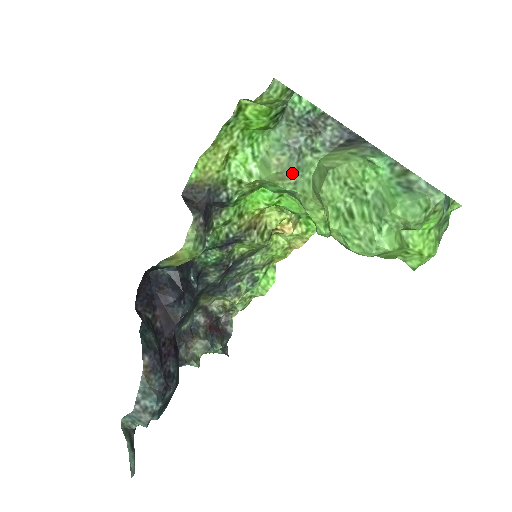
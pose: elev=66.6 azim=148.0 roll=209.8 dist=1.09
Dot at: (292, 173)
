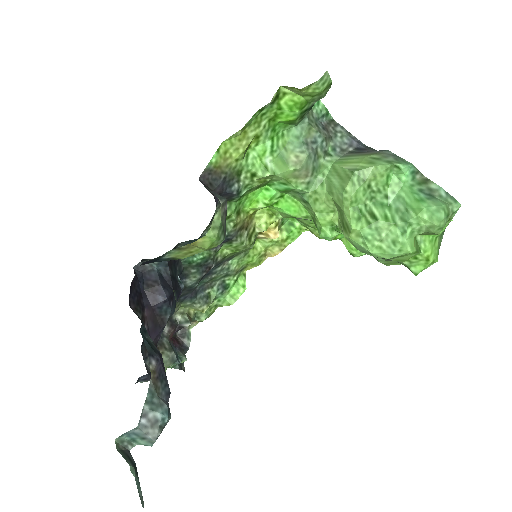
Dot at: (308, 172)
